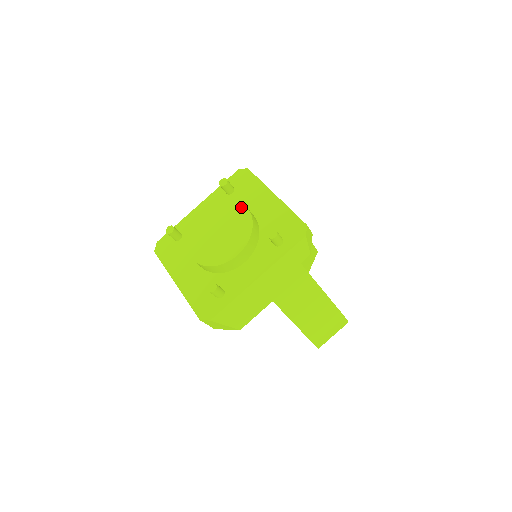
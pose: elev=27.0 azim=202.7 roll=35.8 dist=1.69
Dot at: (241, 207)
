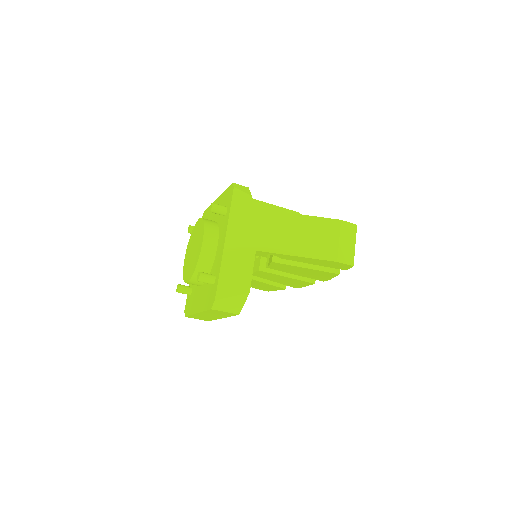
Dot at: (197, 223)
